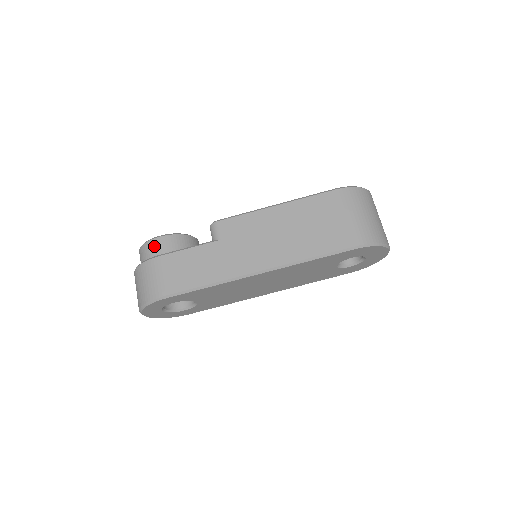
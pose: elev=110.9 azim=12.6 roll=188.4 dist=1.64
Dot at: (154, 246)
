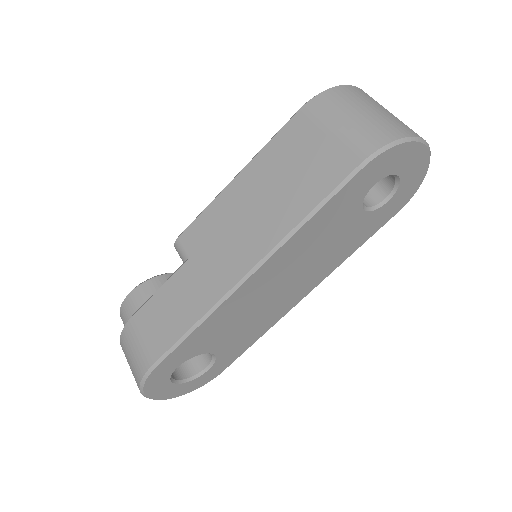
Dot at: (127, 308)
